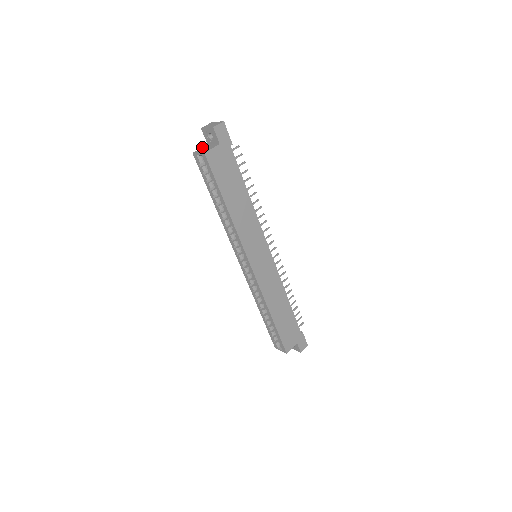
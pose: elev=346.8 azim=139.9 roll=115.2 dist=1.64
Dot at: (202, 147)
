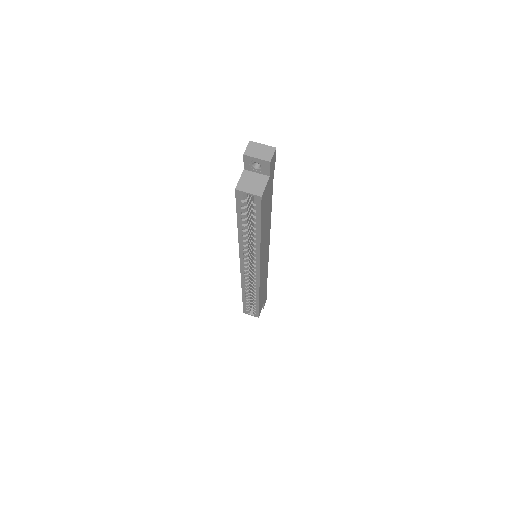
Dot at: (242, 177)
